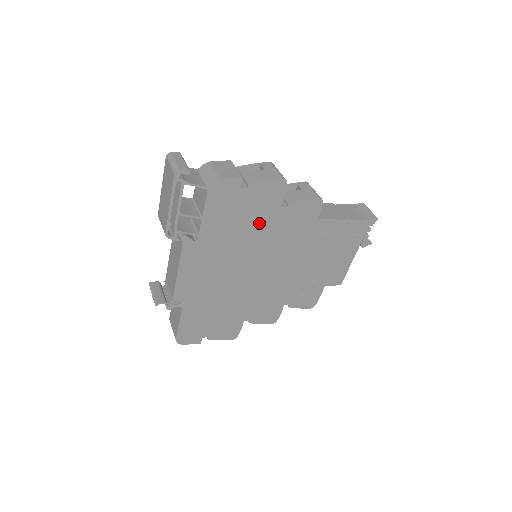
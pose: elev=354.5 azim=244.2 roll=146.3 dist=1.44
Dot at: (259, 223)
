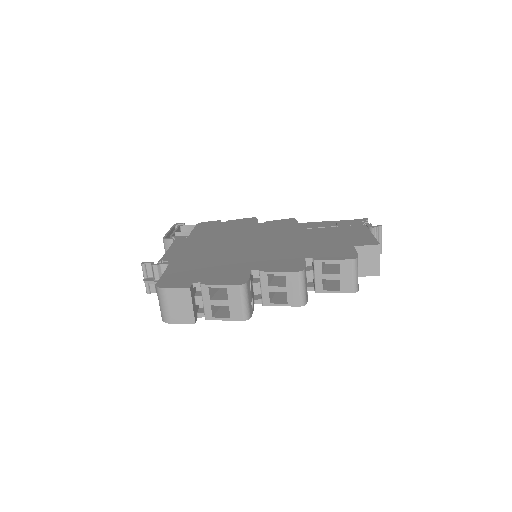
Dot at: (241, 229)
